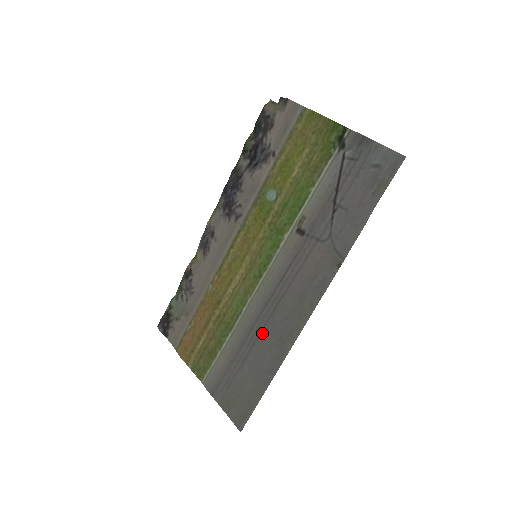
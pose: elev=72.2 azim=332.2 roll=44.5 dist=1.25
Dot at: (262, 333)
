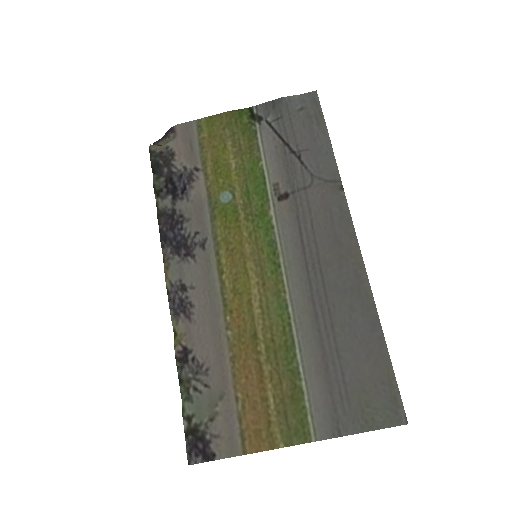
Dot at: (331, 307)
